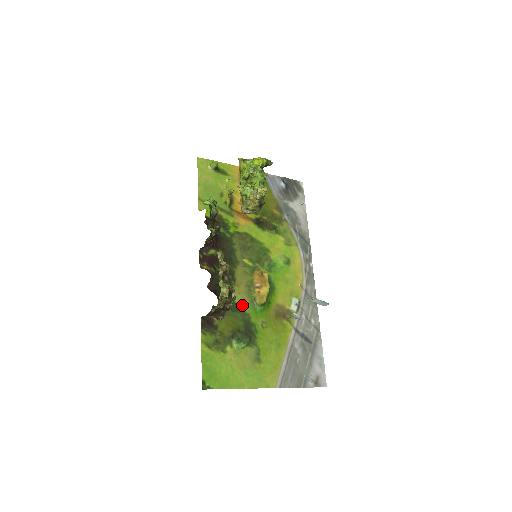
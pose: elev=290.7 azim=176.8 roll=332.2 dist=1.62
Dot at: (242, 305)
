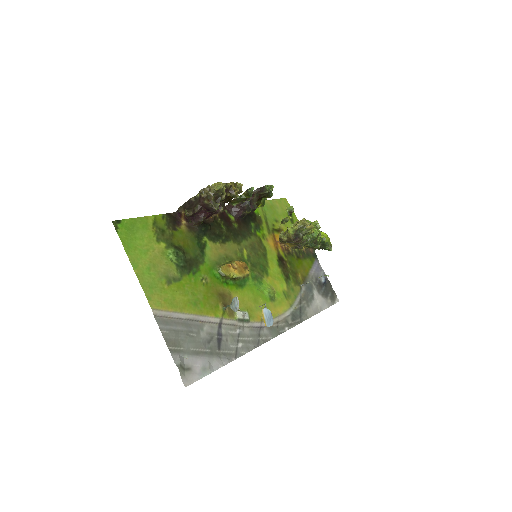
Dot at: (208, 253)
